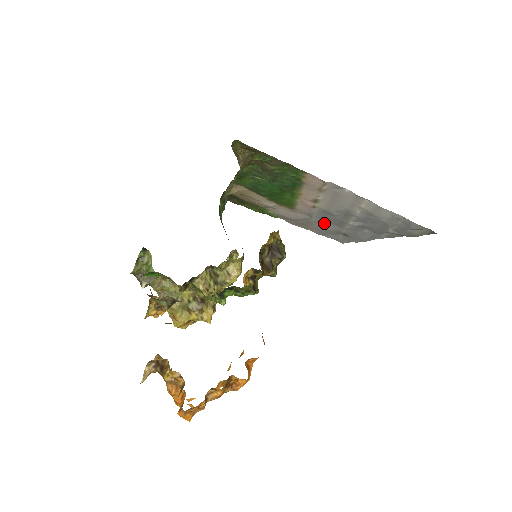
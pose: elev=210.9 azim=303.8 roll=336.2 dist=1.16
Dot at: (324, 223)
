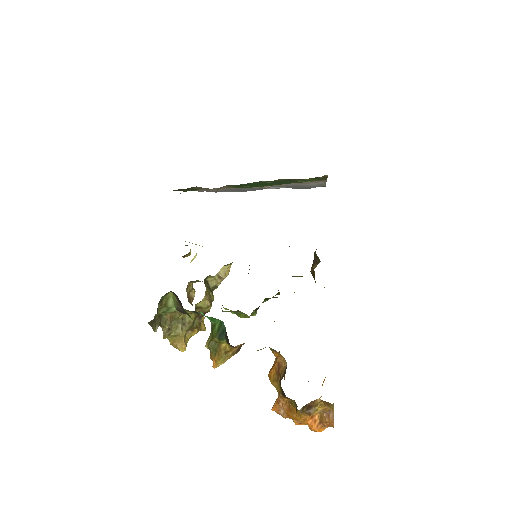
Dot at: occluded
